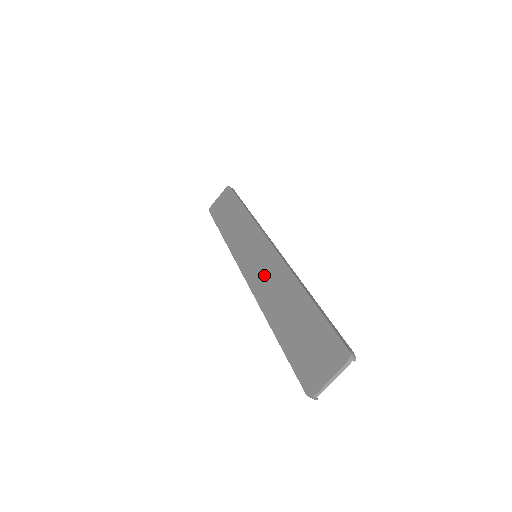
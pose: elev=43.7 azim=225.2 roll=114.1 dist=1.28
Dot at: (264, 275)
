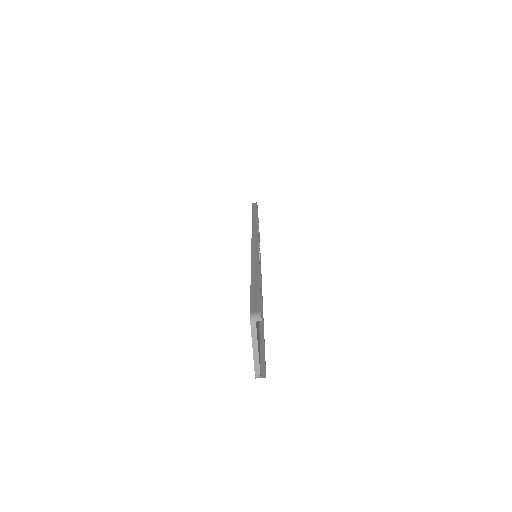
Dot at: occluded
